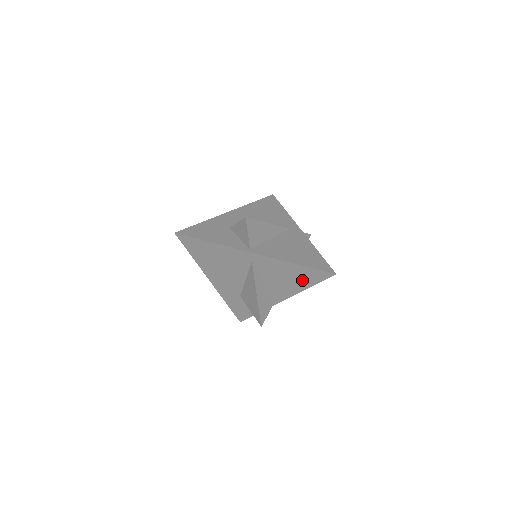
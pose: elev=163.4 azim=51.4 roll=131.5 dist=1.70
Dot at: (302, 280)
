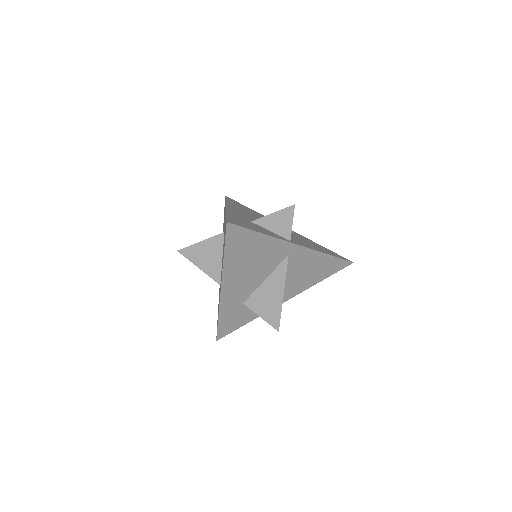
Dot at: (320, 273)
